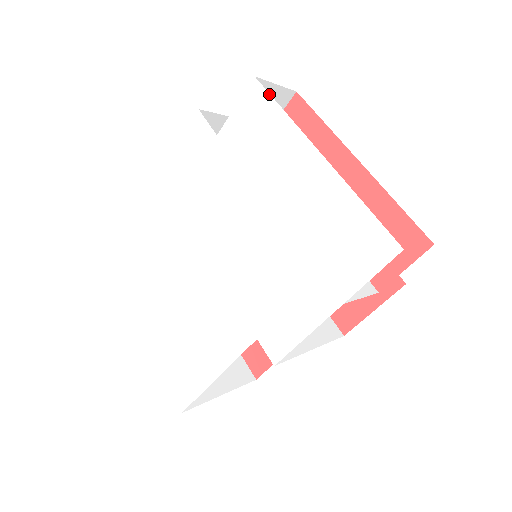
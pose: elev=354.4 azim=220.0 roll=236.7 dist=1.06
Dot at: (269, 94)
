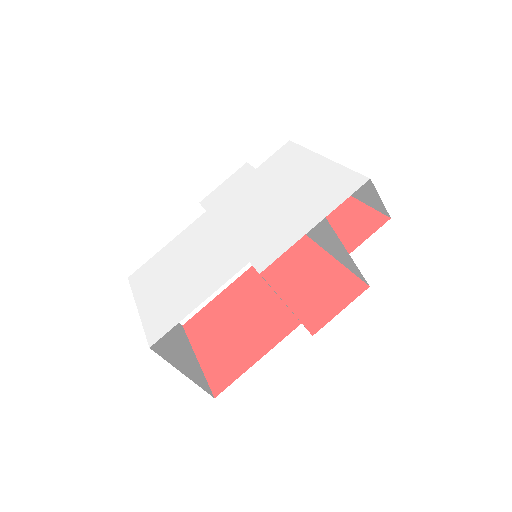
Dot at: (297, 144)
